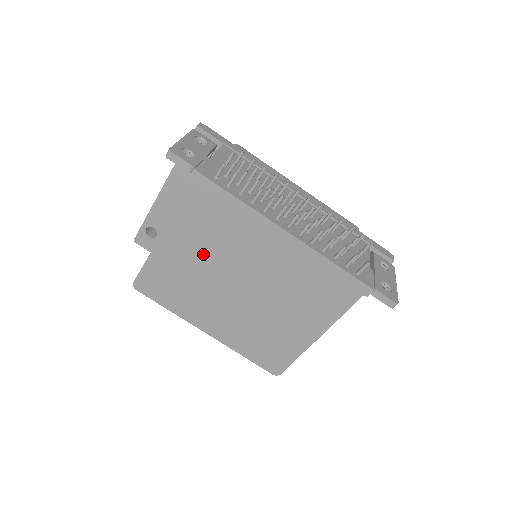
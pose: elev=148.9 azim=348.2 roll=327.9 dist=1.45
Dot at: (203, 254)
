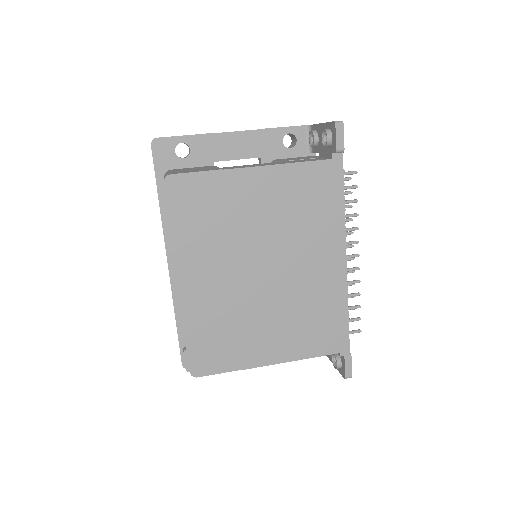
Dot at: (269, 215)
